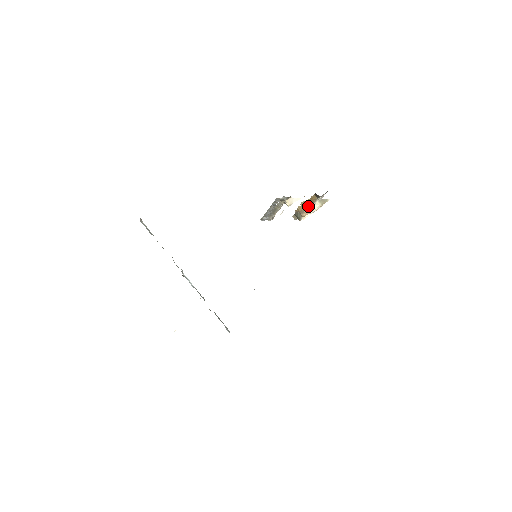
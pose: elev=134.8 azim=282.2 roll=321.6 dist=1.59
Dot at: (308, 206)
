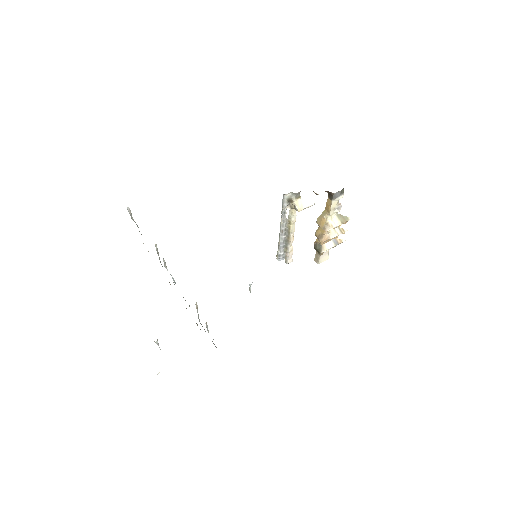
Dot at: (325, 221)
